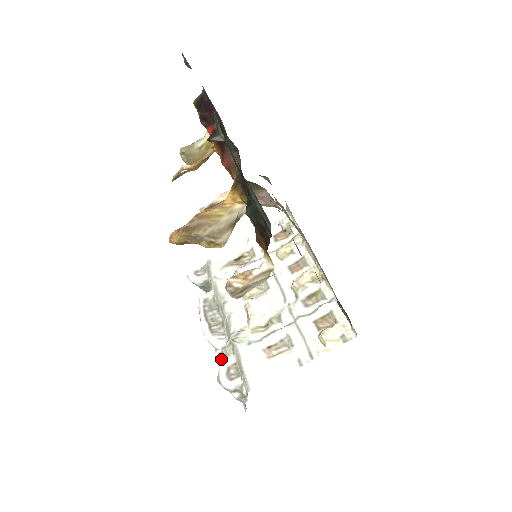
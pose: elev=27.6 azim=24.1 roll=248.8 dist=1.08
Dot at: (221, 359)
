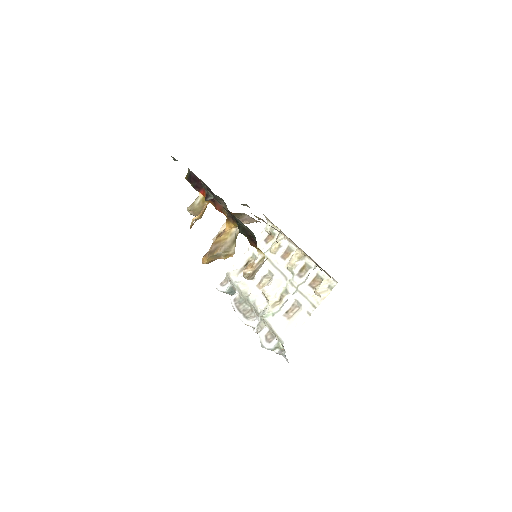
Dot at: (259, 332)
